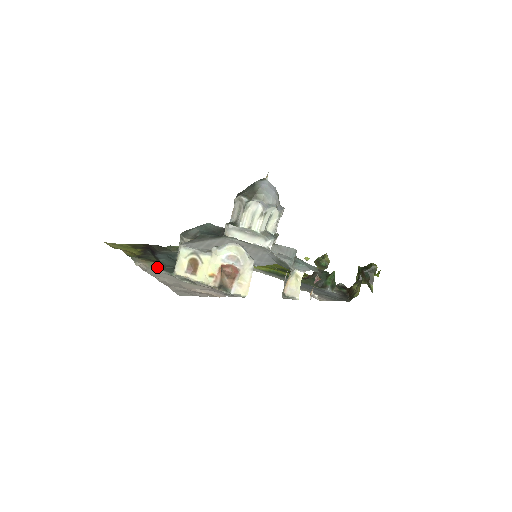
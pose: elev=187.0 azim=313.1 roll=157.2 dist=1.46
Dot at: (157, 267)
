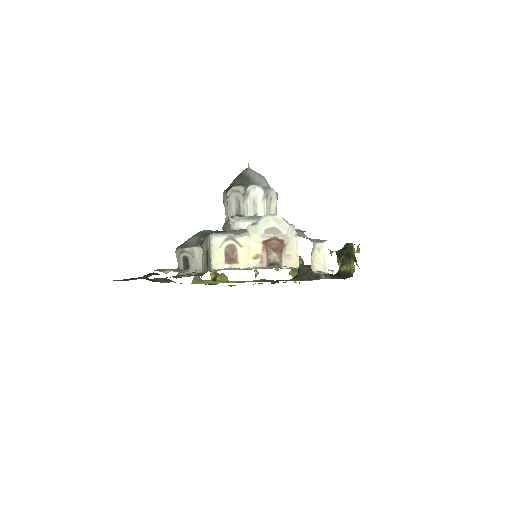
Dot at: occluded
